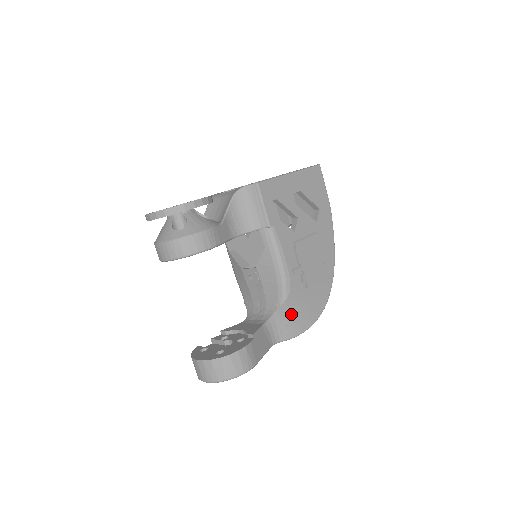
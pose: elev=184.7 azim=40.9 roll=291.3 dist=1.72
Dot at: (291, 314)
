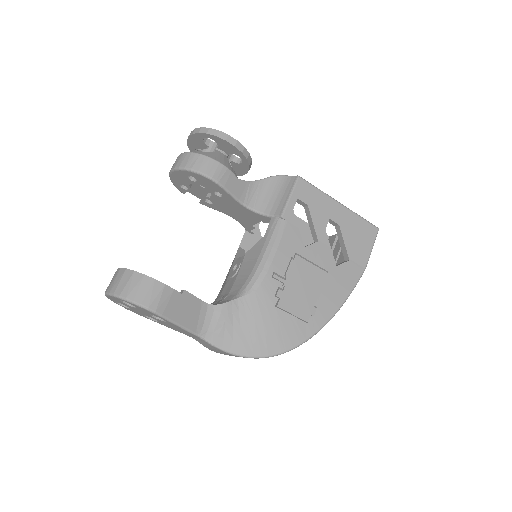
Dot at: (240, 319)
